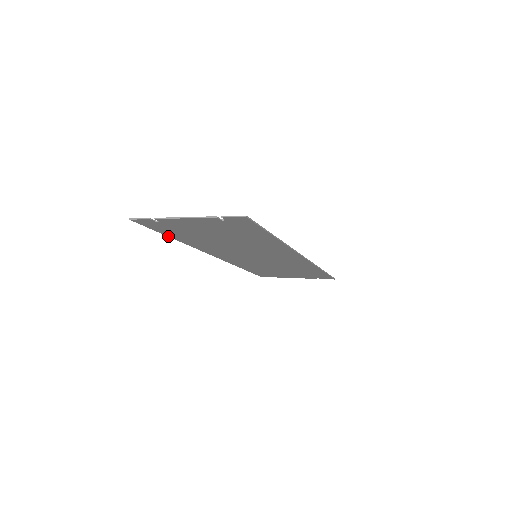
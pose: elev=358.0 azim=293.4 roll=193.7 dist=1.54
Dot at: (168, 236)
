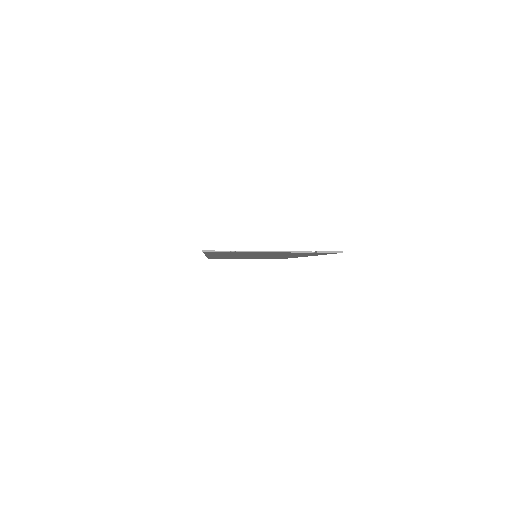
Dot at: occluded
